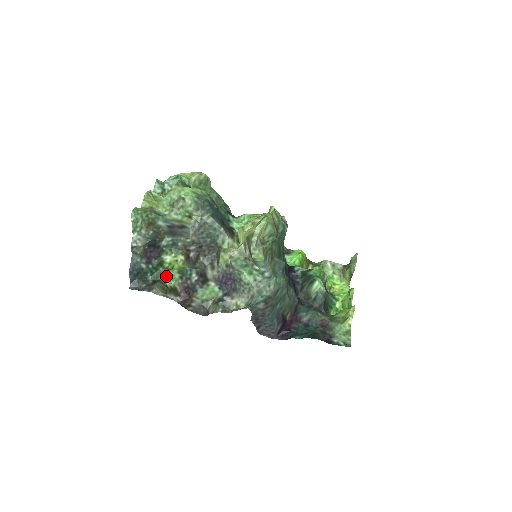
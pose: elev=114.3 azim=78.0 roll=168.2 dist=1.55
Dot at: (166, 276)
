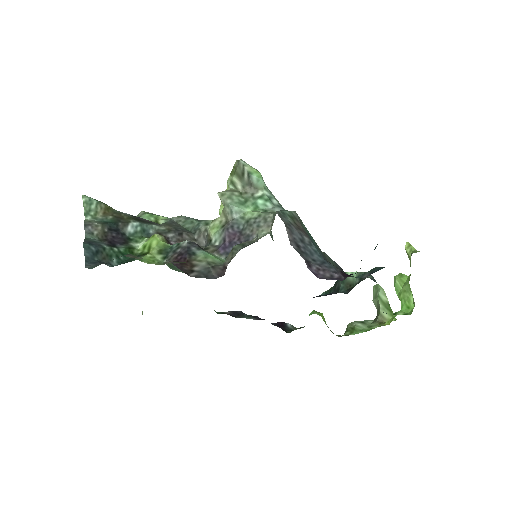
Dot at: occluded
